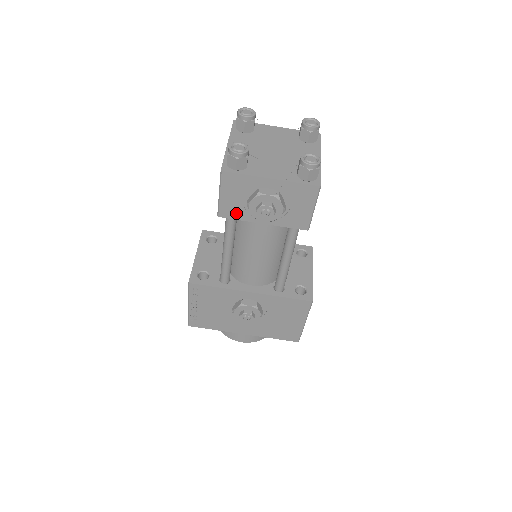
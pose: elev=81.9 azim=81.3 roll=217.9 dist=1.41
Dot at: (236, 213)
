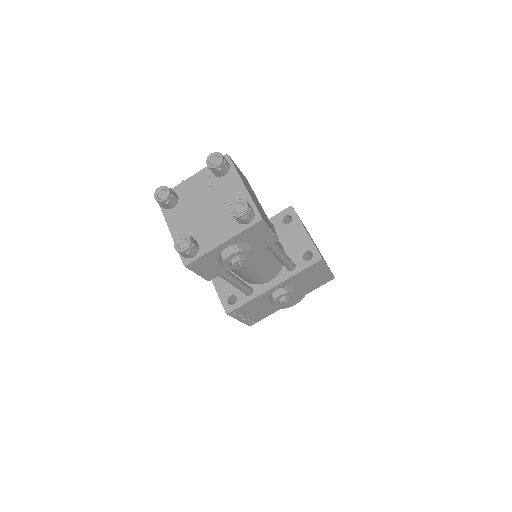
Dot at: (219, 271)
